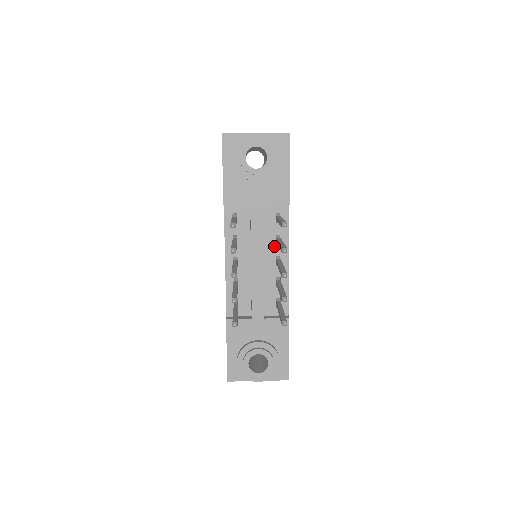
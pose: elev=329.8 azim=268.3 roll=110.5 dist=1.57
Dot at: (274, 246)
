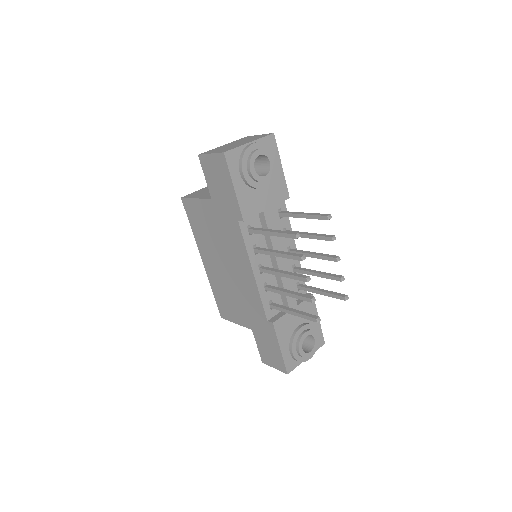
Dot at: (284, 240)
